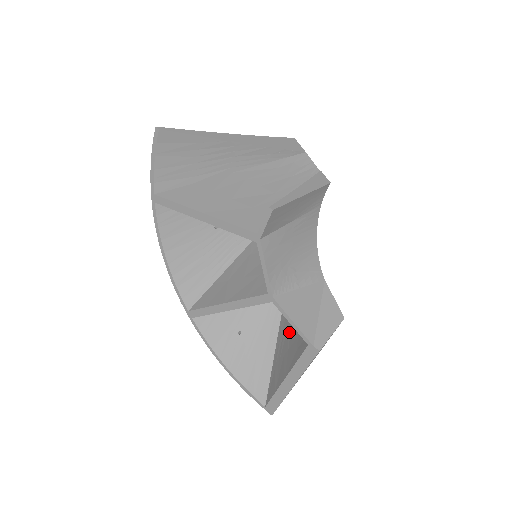
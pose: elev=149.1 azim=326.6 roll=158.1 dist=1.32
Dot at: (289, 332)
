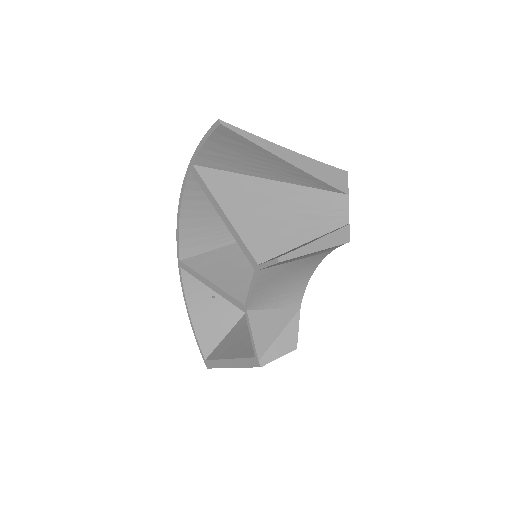
Dot at: occluded
